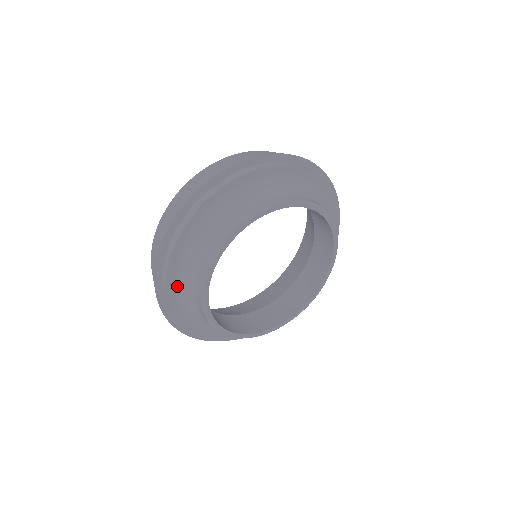
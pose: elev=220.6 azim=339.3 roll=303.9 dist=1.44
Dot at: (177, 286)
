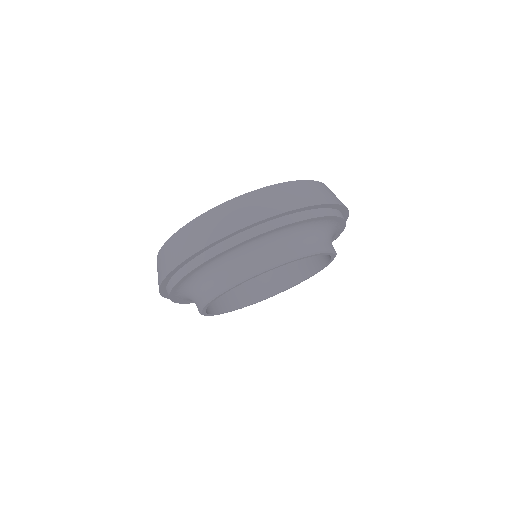
Dot at: (180, 291)
